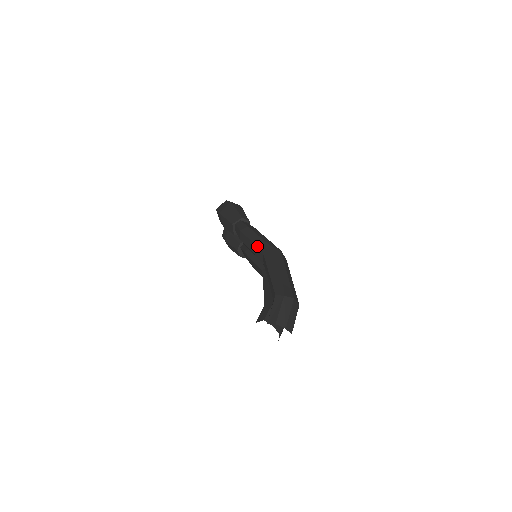
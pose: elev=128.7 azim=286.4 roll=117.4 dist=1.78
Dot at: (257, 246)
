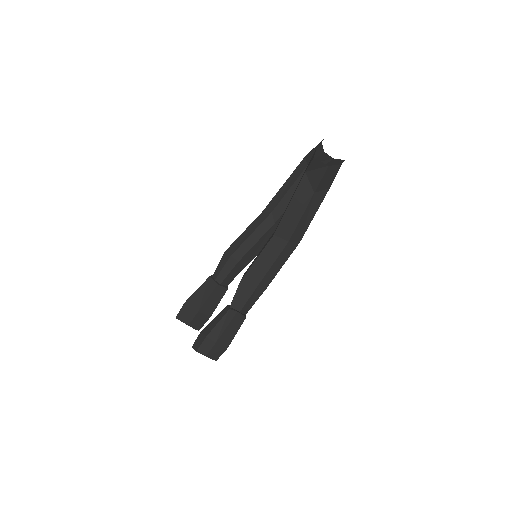
Dot at: occluded
